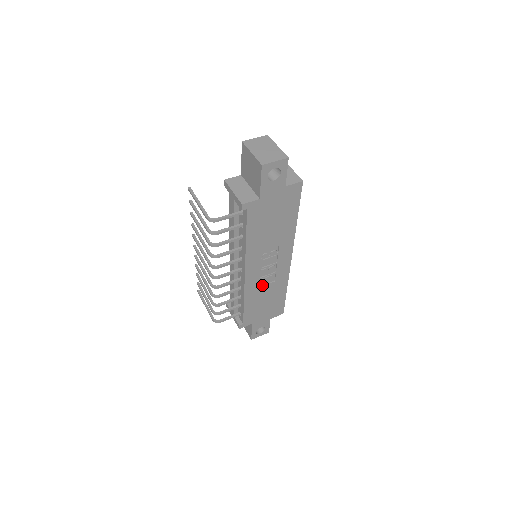
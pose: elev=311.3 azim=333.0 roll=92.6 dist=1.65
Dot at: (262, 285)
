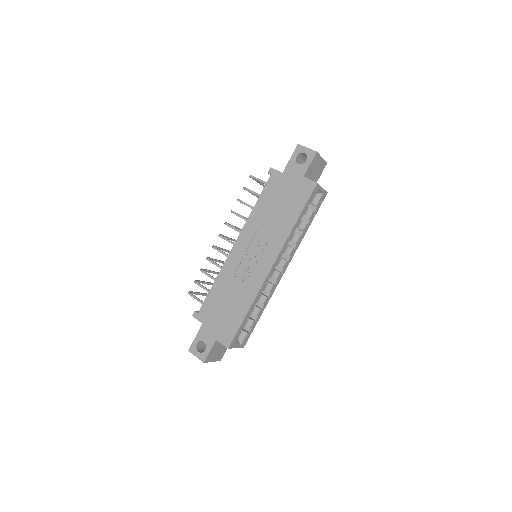
Dot at: (237, 277)
